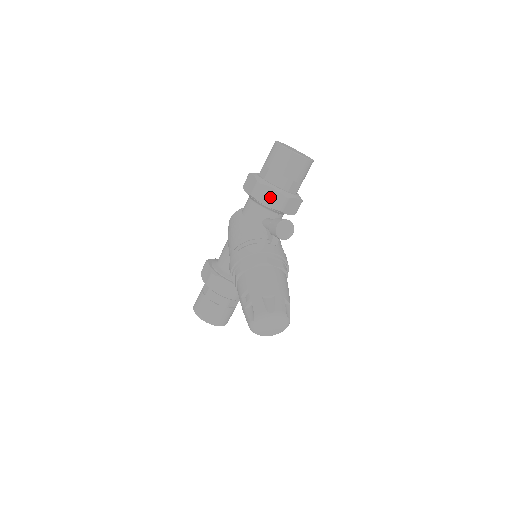
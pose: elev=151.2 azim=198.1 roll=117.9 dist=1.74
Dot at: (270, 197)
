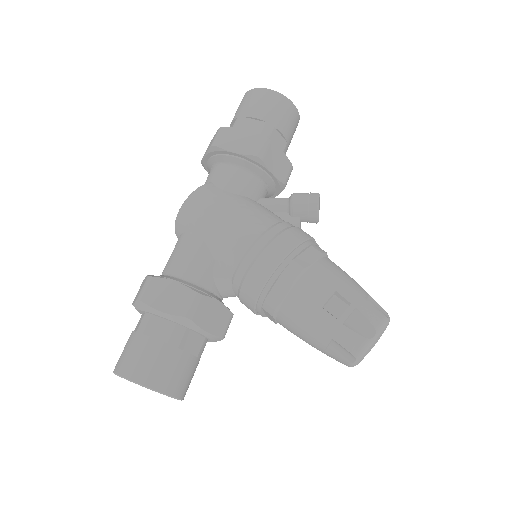
Dot at: (278, 163)
